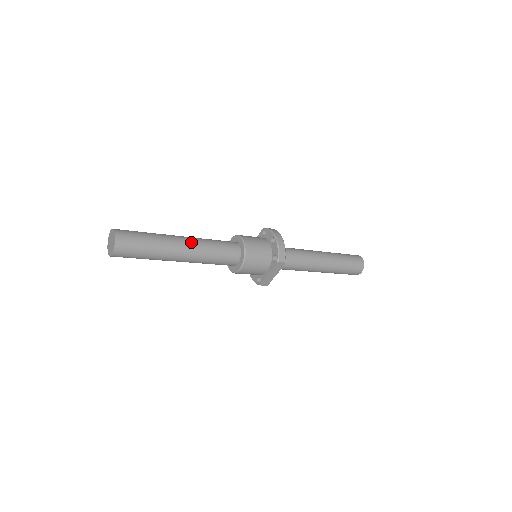
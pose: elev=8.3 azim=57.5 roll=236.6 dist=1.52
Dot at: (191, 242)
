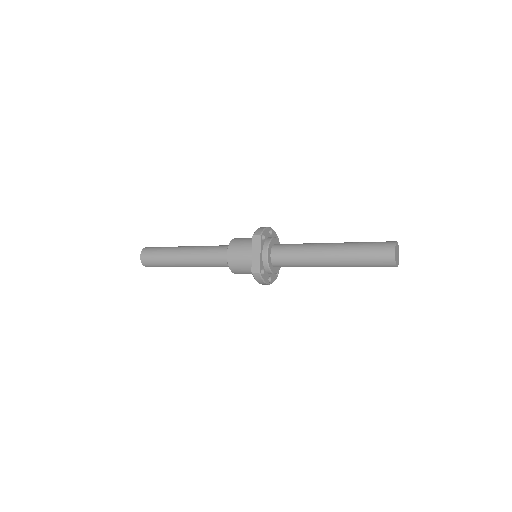
Dot at: (194, 246)
